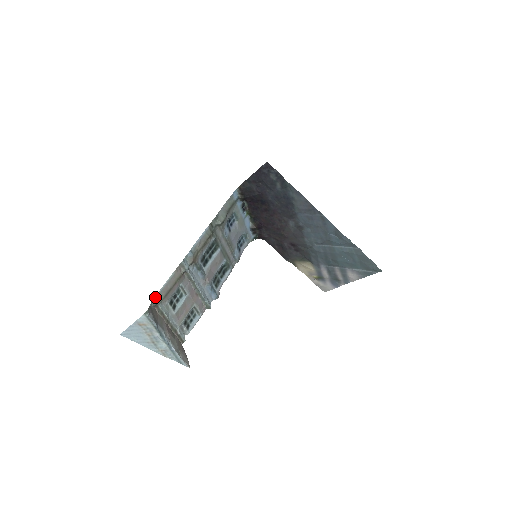
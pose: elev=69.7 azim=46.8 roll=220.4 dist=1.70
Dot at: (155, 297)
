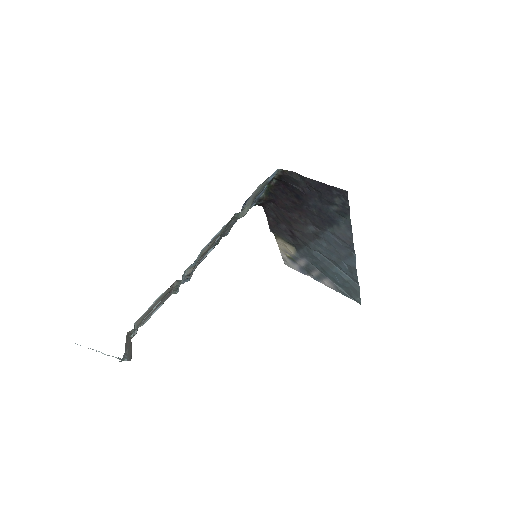
Dot at: (134, 326)
